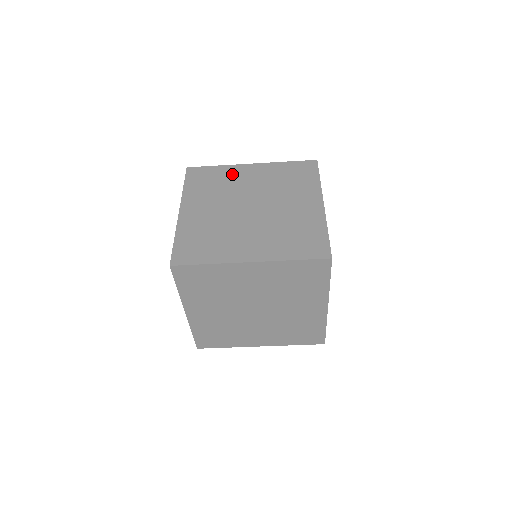
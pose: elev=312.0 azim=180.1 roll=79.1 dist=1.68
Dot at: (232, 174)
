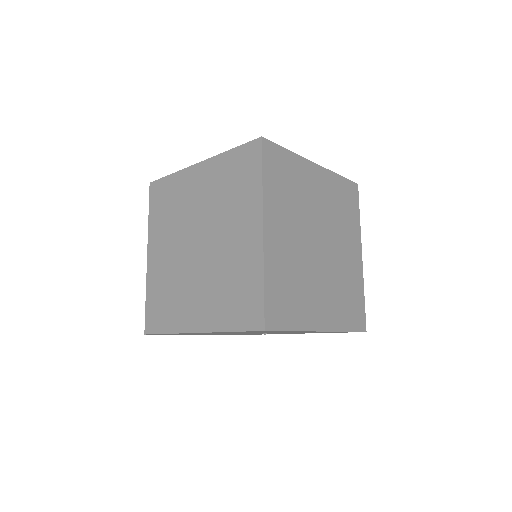
Dot at: occluded
